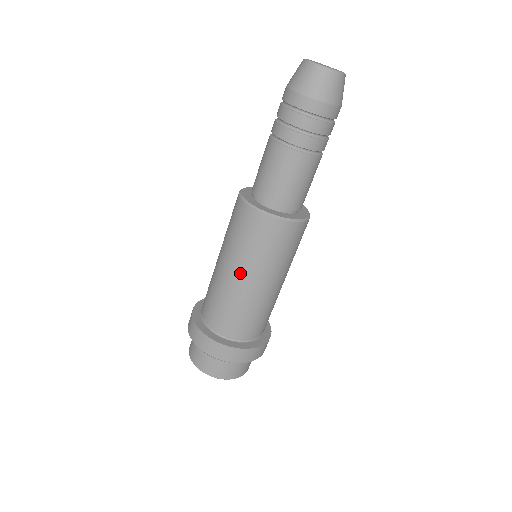
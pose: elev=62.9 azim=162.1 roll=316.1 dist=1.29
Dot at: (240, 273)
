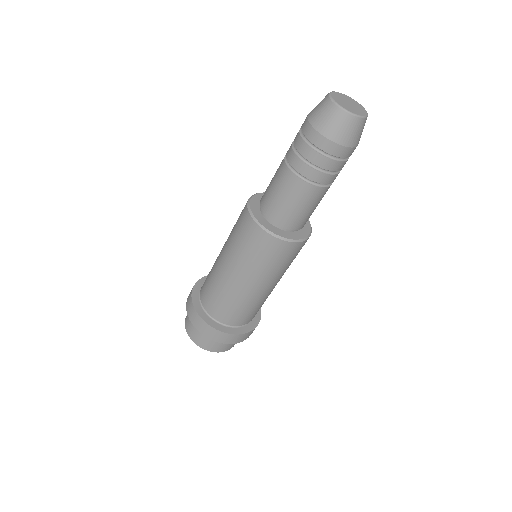
Dot at: (257, 284)
